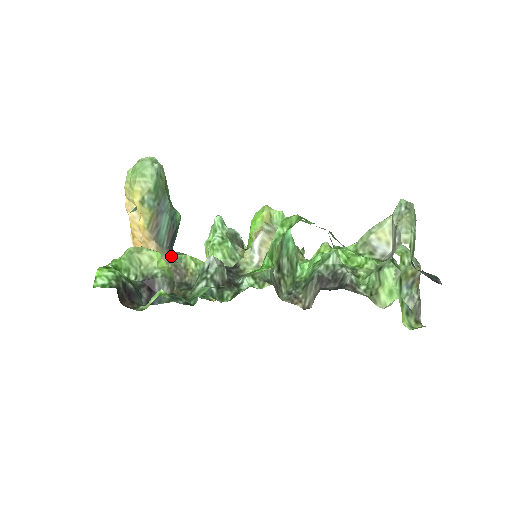
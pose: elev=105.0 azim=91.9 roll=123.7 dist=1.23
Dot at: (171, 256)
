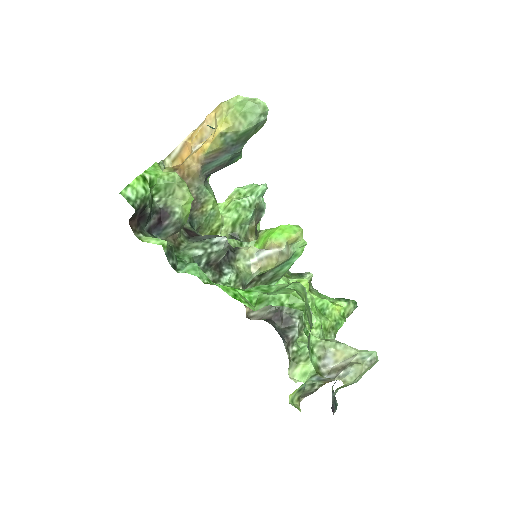
Dot at: (202, 185)
